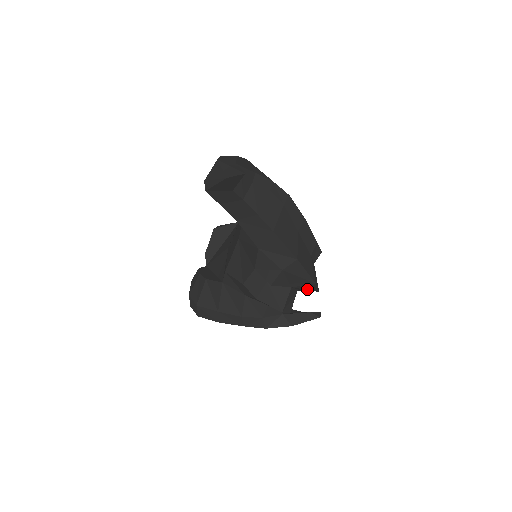
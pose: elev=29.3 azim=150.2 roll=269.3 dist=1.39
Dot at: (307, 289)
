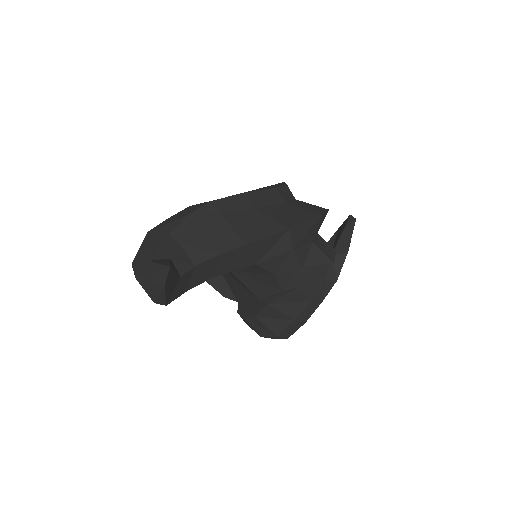
Dot at: (321, 224)
